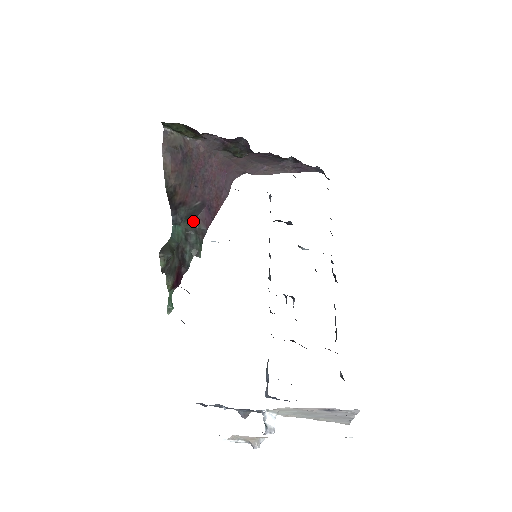
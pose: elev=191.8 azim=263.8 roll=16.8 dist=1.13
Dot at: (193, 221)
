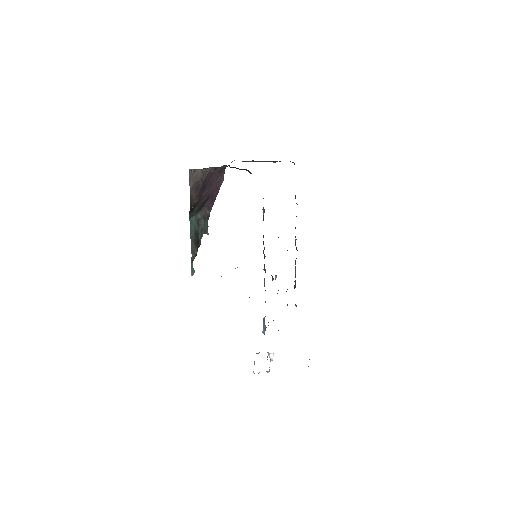
Dot at: (201, 209)
